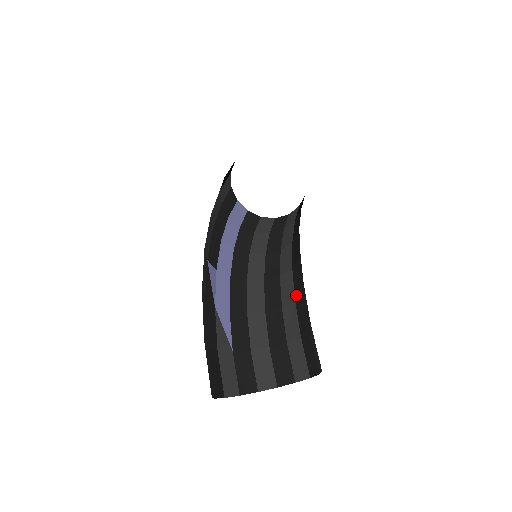
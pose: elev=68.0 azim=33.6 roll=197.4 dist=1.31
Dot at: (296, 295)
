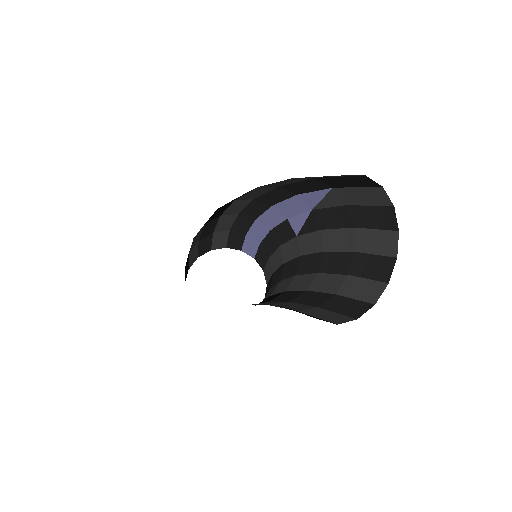
Dot at: (317, 268)
